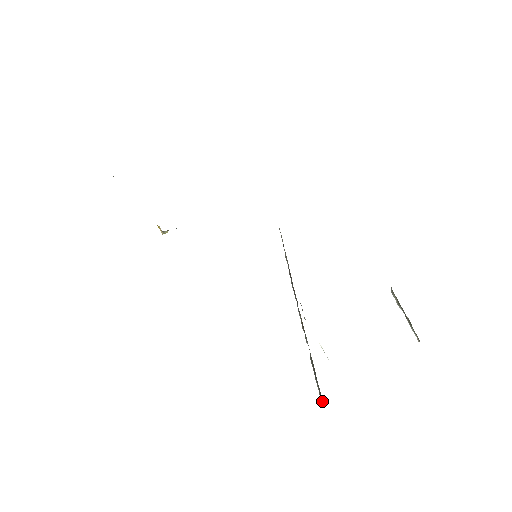
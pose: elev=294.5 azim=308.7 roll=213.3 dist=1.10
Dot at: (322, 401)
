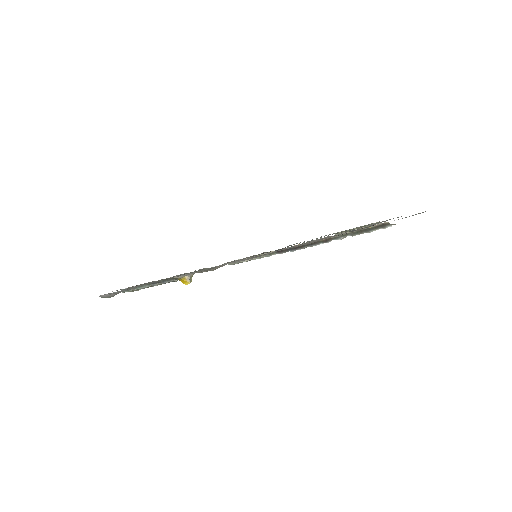
Dot at: (386, 225)
